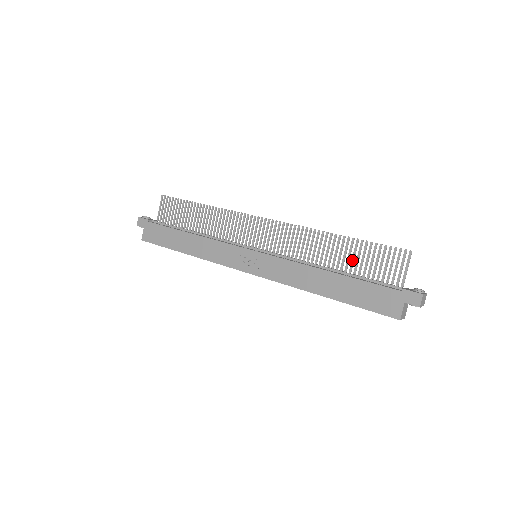
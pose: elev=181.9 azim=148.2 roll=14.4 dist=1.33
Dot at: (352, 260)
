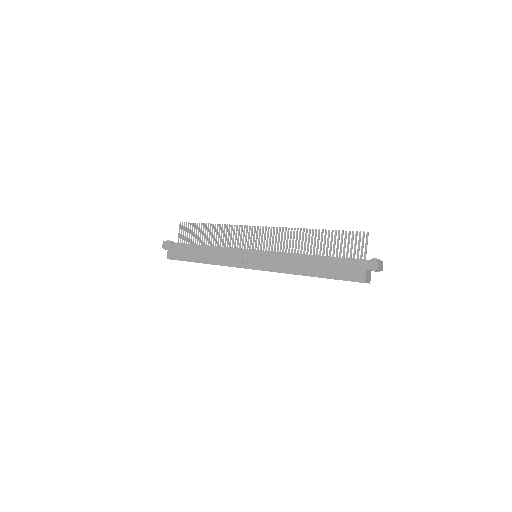
Dot at: (327, 246)
